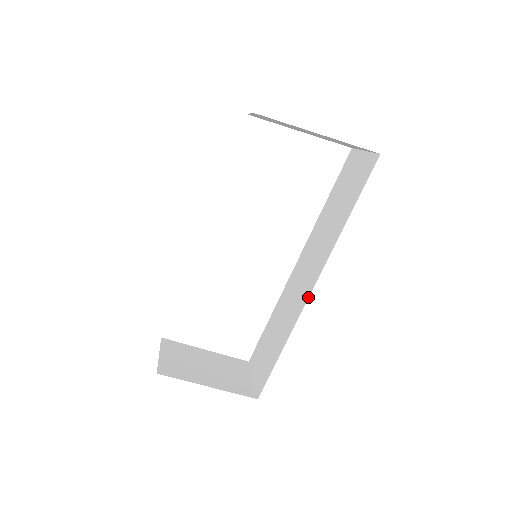
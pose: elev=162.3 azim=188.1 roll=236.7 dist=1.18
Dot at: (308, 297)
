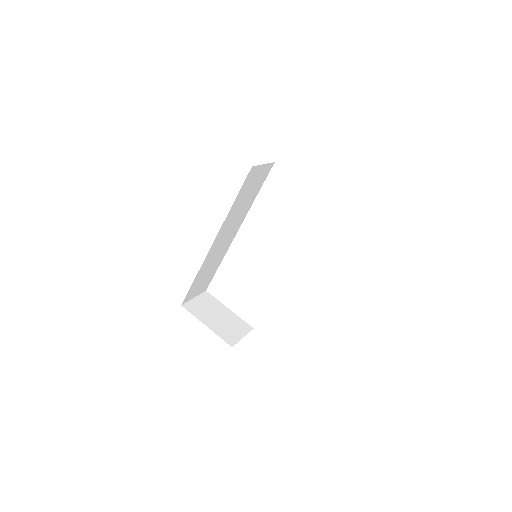
Dot at: occluded
